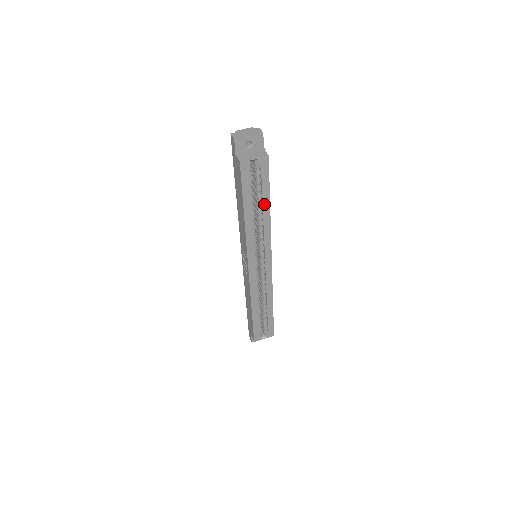
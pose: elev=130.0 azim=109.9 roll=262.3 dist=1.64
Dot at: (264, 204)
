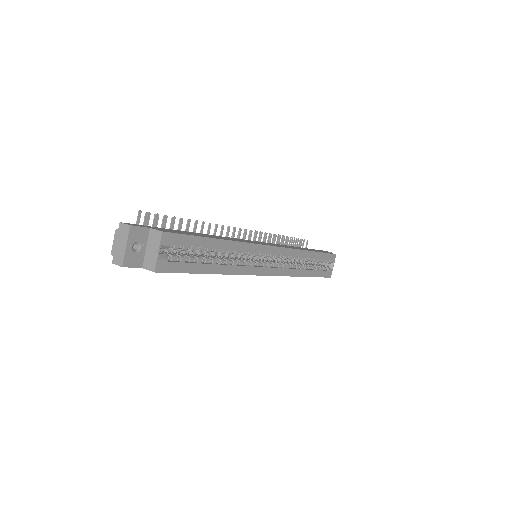
Dot at: (213, 246)
